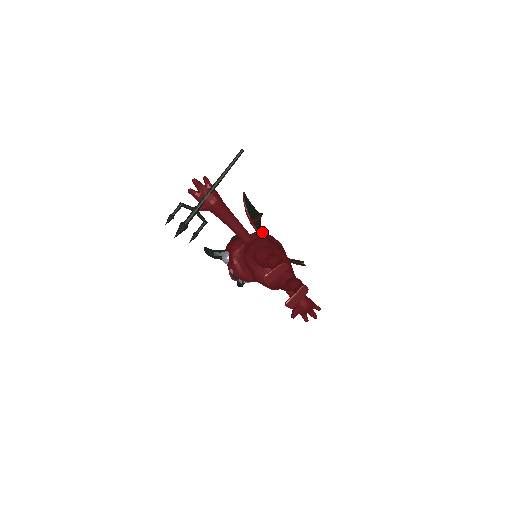
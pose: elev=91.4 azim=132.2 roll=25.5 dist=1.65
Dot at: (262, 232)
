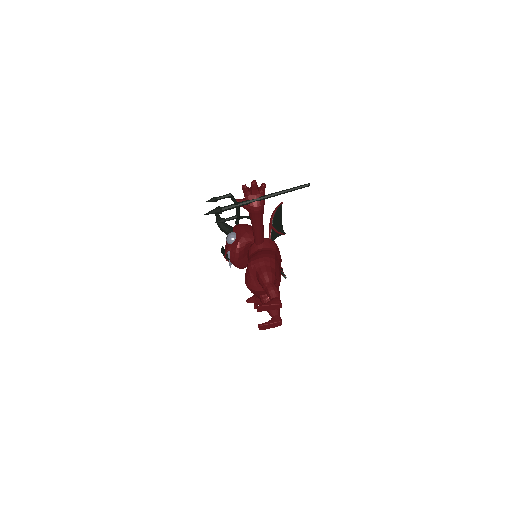
Dot at: (274, 243)
